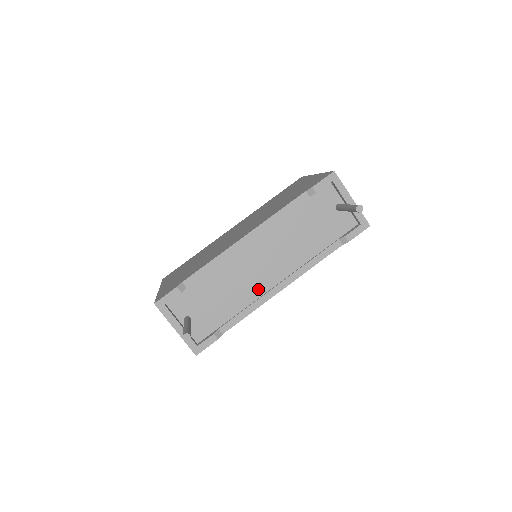
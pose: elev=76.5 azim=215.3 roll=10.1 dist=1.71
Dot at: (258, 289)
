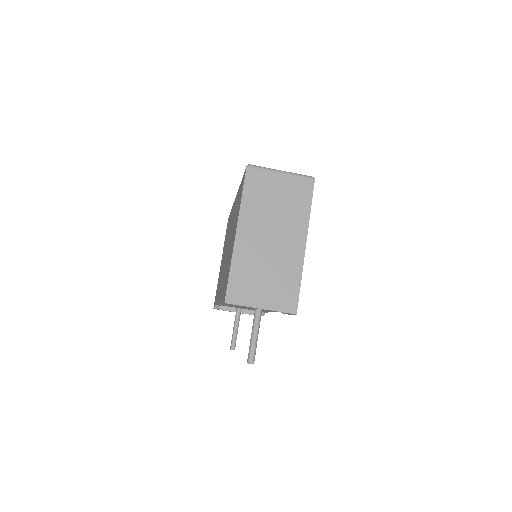
Dot at: occluded
